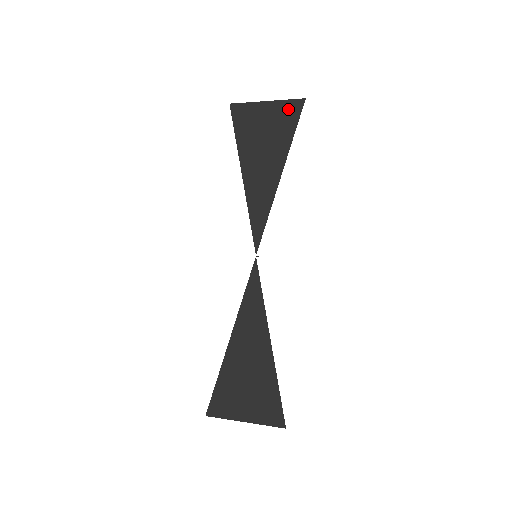
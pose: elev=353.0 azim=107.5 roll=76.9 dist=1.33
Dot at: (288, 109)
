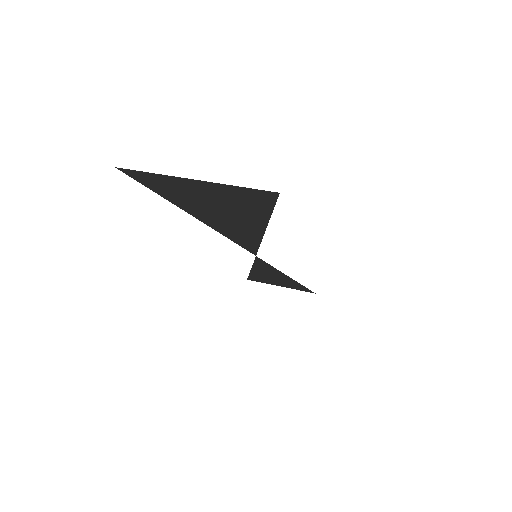
Dot at: (246, 195)
